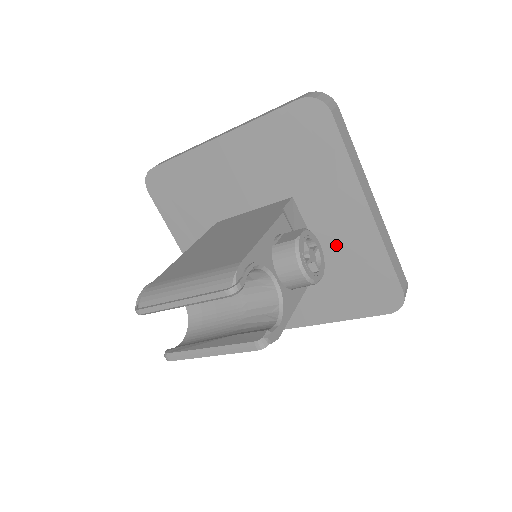
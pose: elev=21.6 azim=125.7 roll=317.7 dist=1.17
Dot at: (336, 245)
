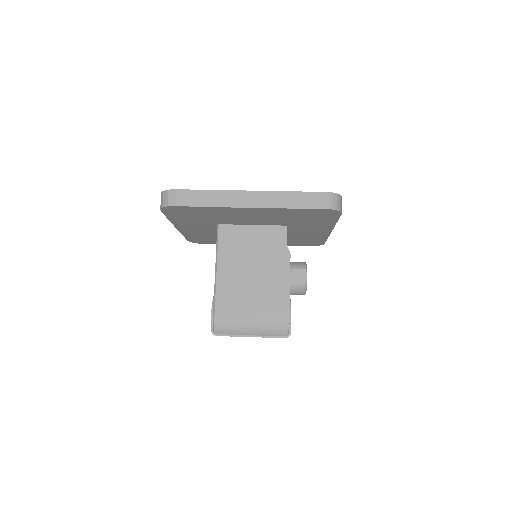
Dot at: (300, 235)
